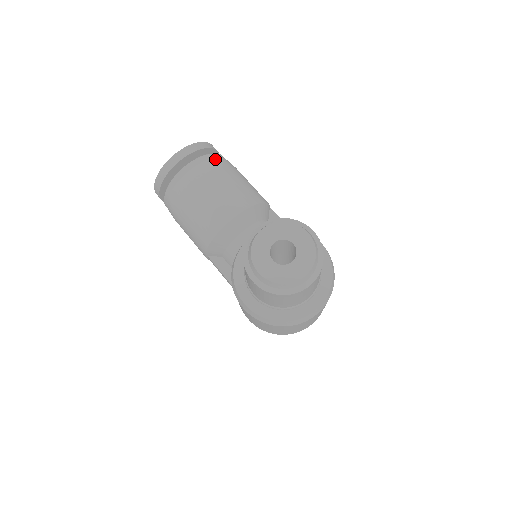
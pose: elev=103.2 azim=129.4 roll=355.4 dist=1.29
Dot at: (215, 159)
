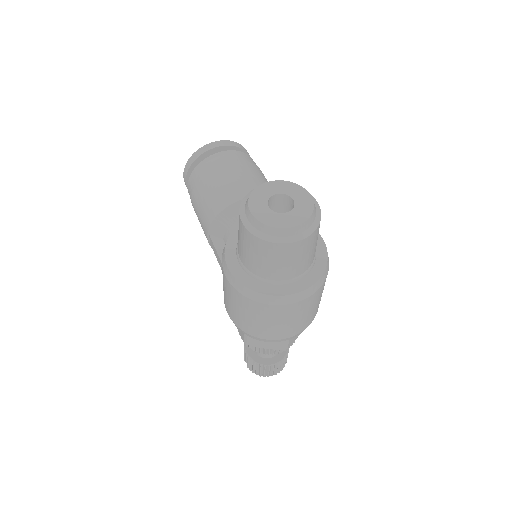
Dot at: (247, 157)
